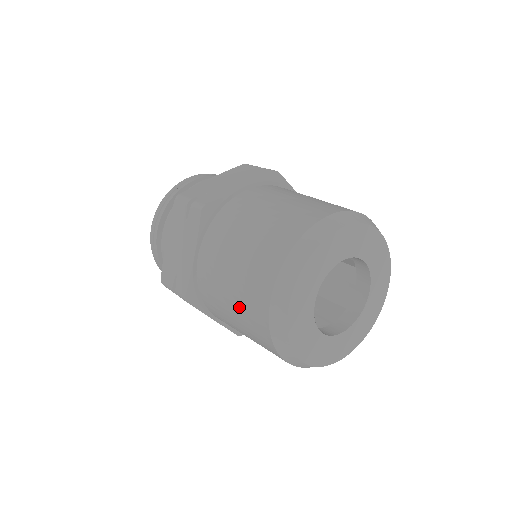
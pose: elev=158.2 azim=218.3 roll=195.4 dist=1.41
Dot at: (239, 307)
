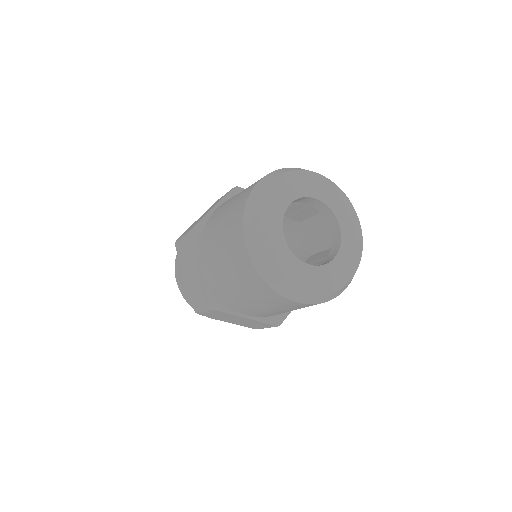
Dot at: (229, 211)
